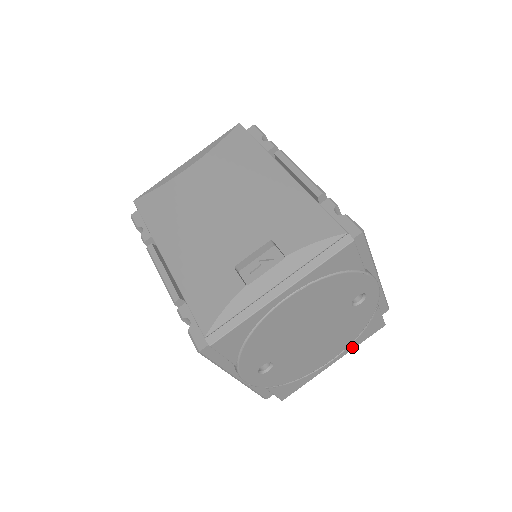
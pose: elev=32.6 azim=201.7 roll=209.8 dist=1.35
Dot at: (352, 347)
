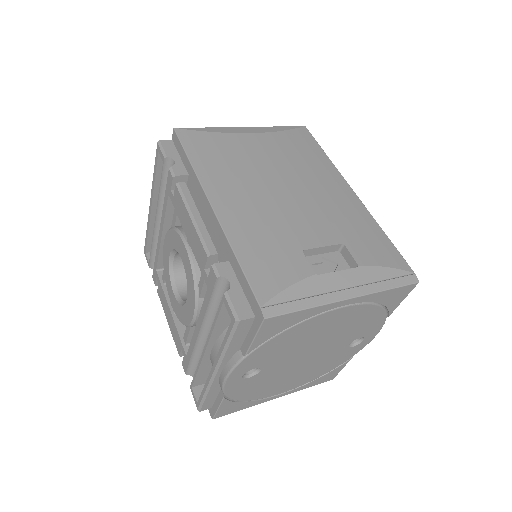
Dot at: (300, 388)
